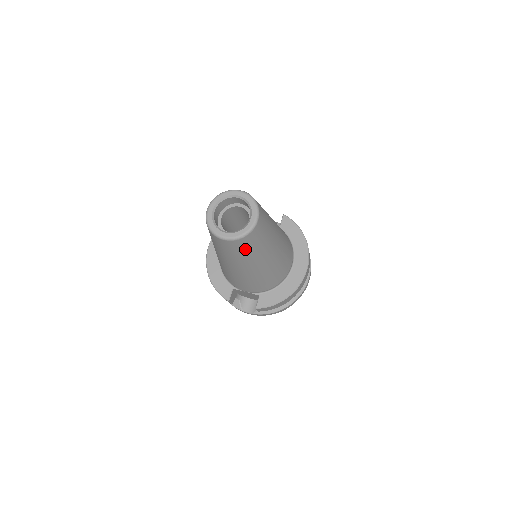
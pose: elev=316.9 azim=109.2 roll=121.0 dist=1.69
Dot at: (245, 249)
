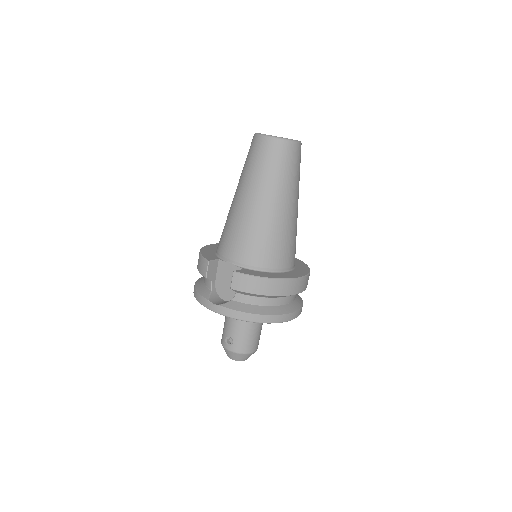
Dot at: (274, 160)
